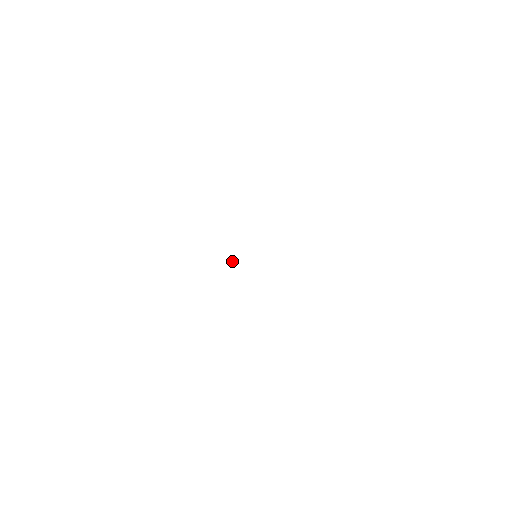
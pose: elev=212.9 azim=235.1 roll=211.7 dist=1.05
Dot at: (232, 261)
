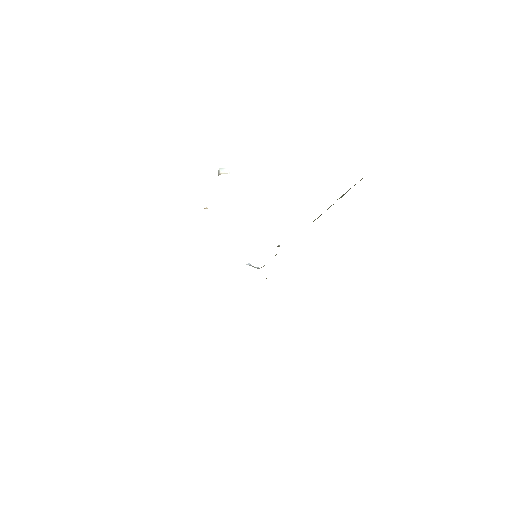
Dot at: (248, 264)
